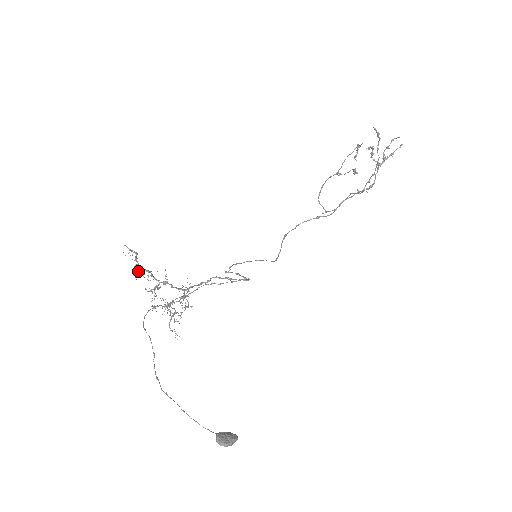
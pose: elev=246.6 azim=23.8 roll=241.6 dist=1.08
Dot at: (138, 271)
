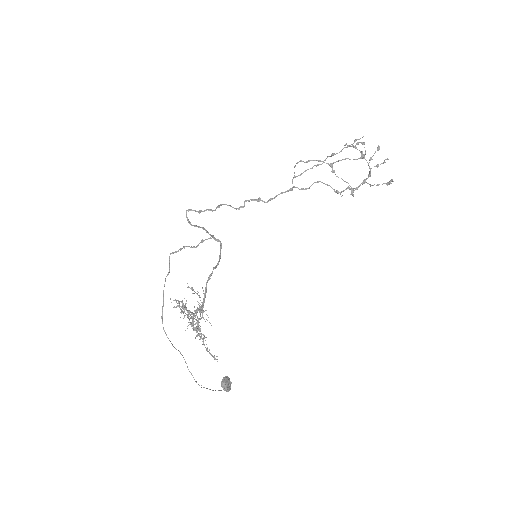
Dot at: (196, 330)
